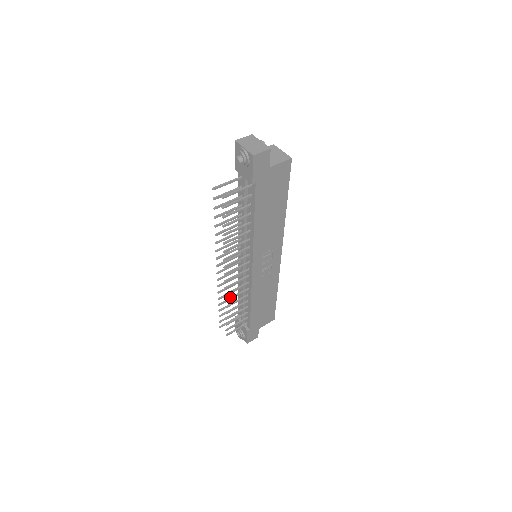
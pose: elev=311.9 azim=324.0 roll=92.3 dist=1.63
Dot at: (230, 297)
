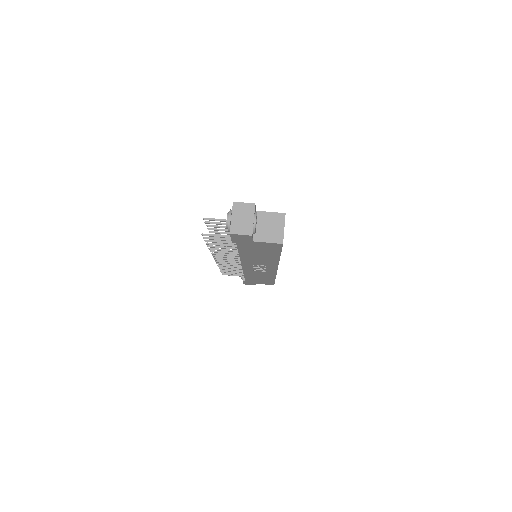
Dot at: occluded
